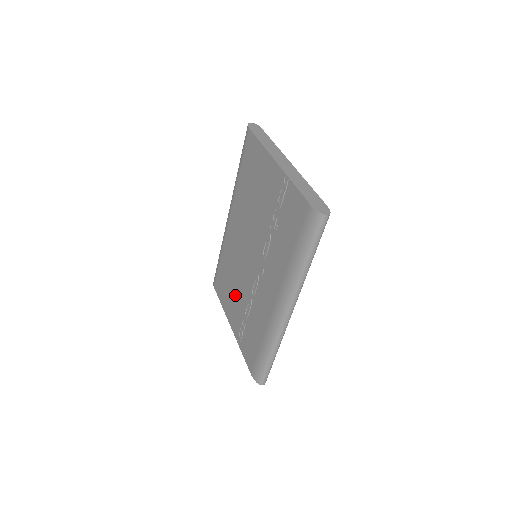
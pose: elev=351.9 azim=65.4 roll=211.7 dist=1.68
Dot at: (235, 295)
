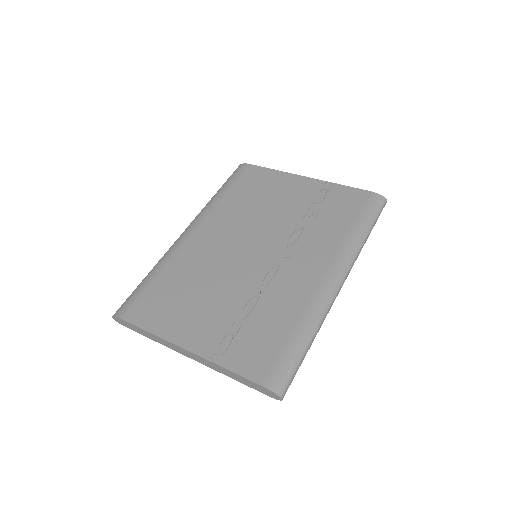
Dot at: (206, 302)
